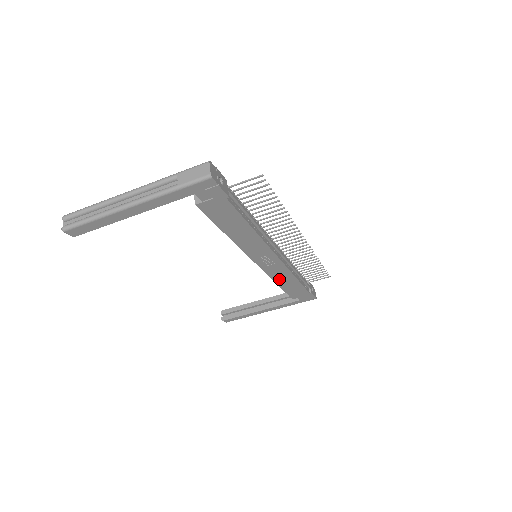
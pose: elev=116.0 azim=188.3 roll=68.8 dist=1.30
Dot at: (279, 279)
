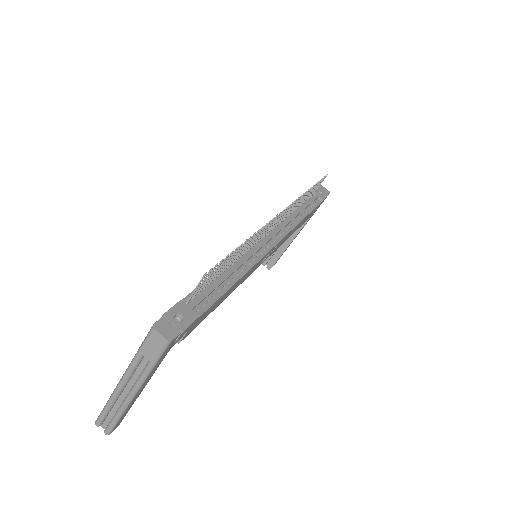
Dot at: (289, 235)
